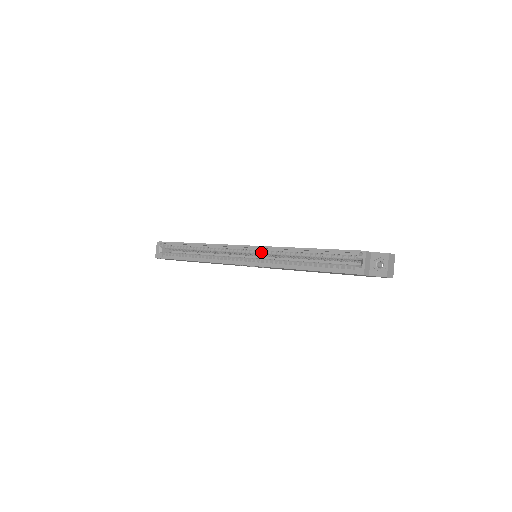
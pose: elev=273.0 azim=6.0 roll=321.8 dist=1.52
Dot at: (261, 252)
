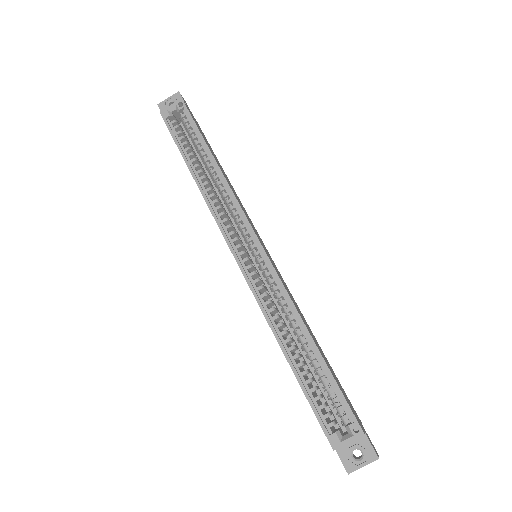
Dot at: (268, 274)
